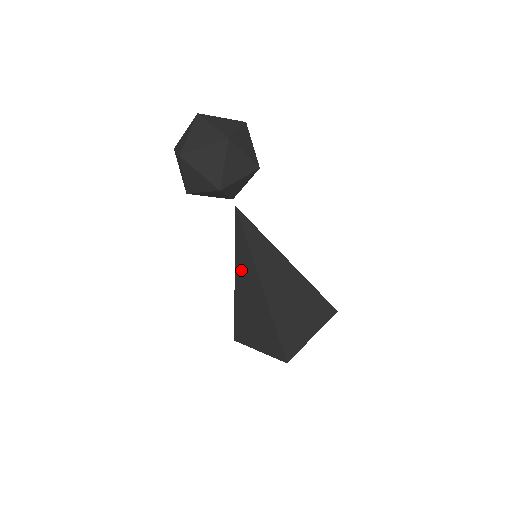
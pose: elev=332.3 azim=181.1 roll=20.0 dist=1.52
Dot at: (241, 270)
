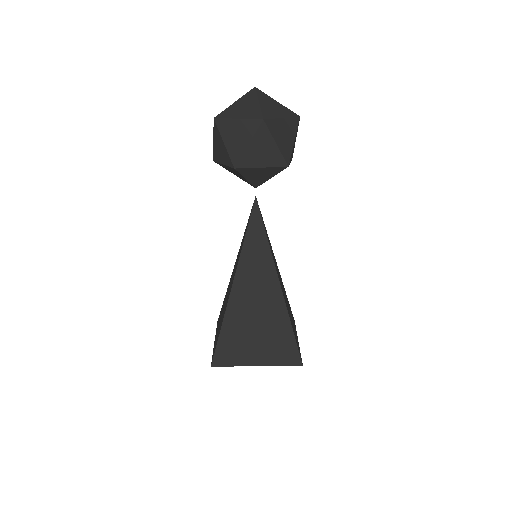
Dot at: (248, 270)
